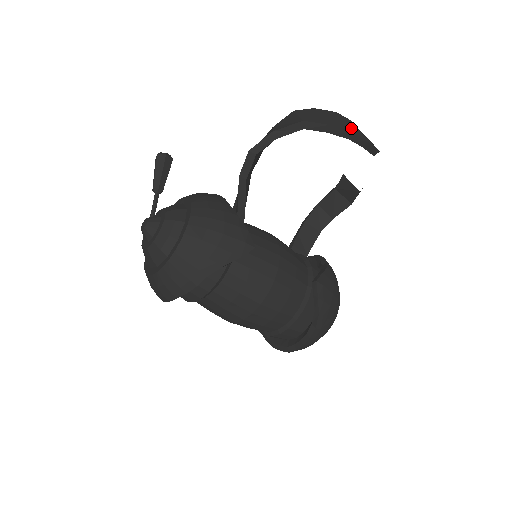
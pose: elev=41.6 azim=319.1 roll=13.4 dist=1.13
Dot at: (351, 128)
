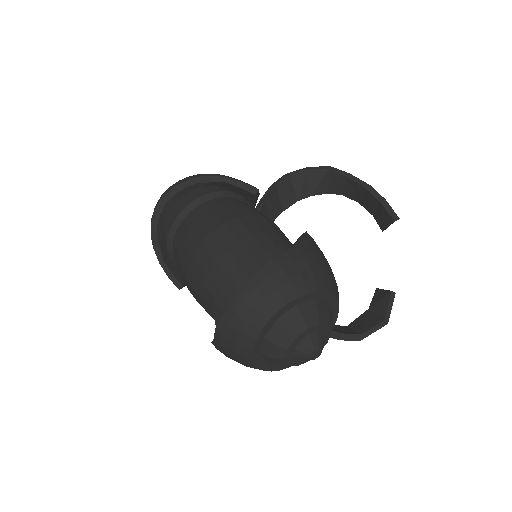
Dot at: occluded
